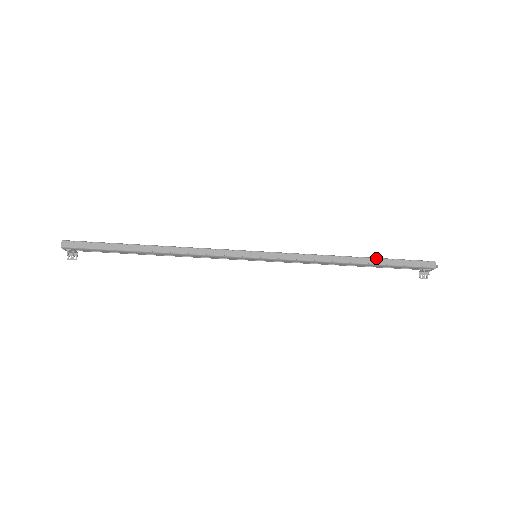
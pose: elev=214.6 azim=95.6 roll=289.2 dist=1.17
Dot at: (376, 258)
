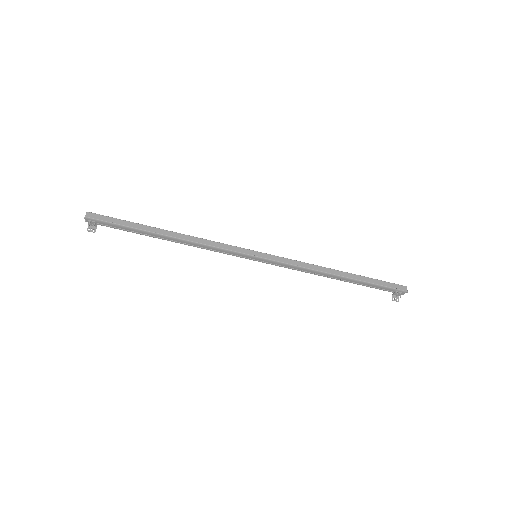
Dot at: (358, 275)
